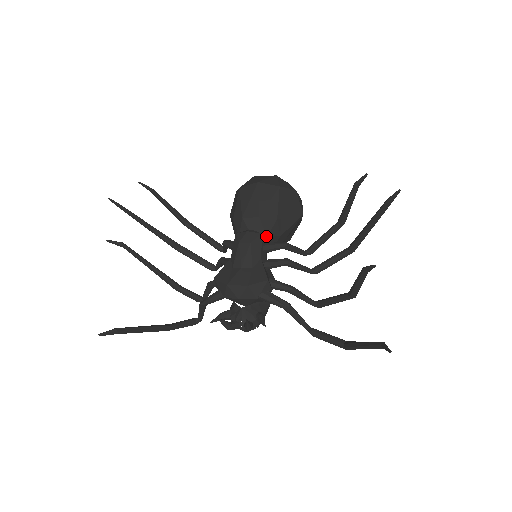
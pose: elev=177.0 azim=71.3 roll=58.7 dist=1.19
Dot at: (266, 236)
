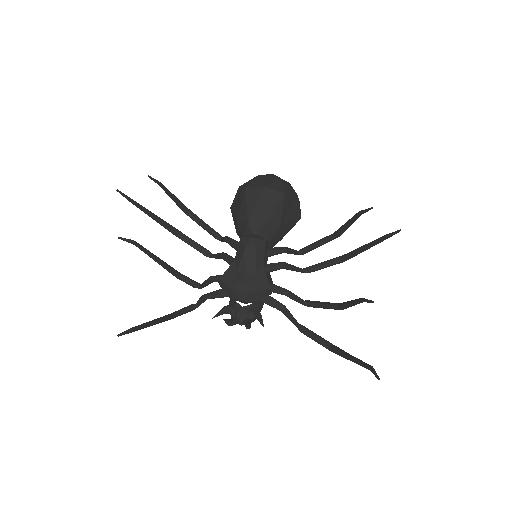
Dot at: (268, 241)
